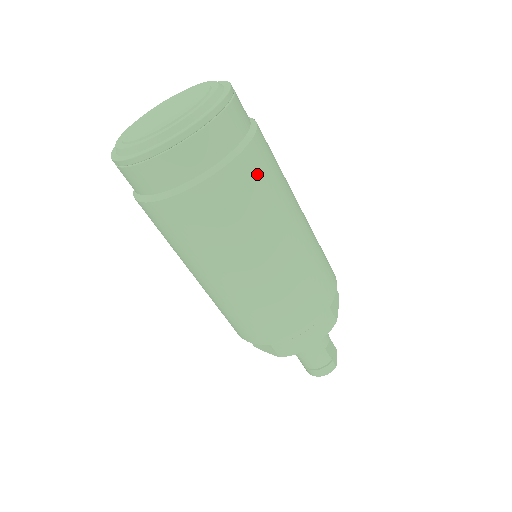
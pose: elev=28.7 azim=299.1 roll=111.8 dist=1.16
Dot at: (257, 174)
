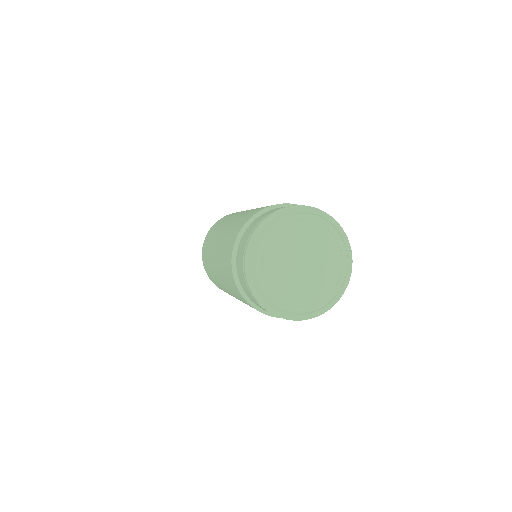
Dot at: occluded
